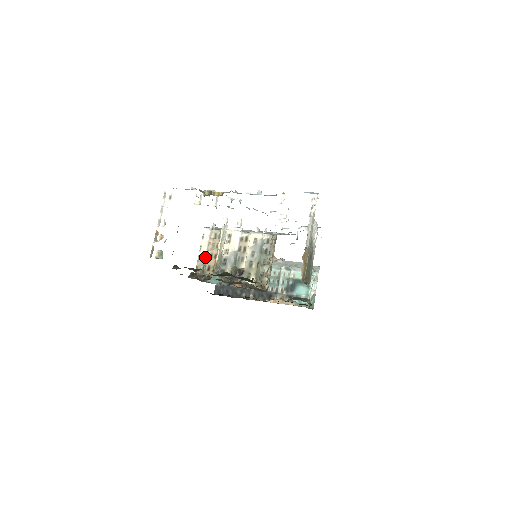
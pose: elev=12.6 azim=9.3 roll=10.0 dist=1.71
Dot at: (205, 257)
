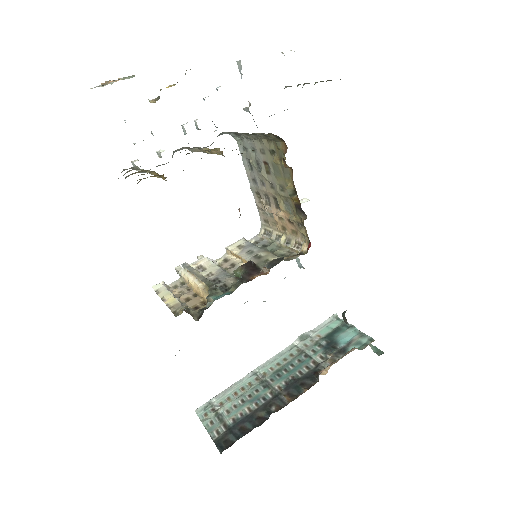
Dot at: occluded
